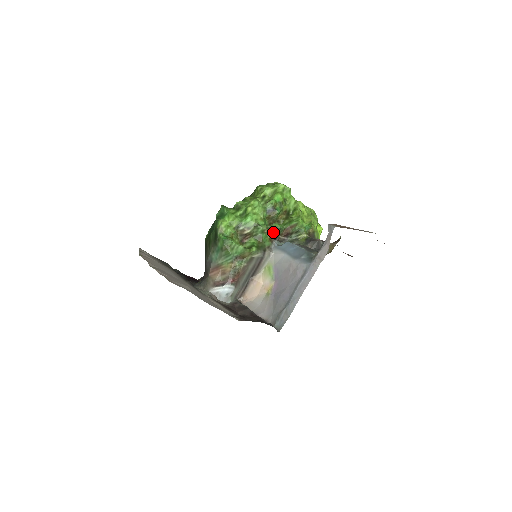
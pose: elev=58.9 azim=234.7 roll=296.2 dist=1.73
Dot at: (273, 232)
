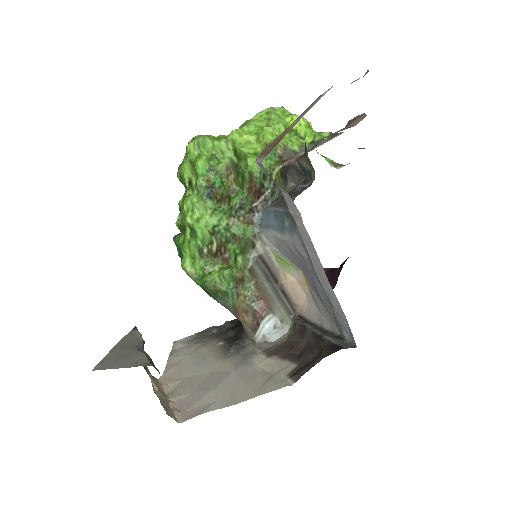
Dot at: (239, 213)
